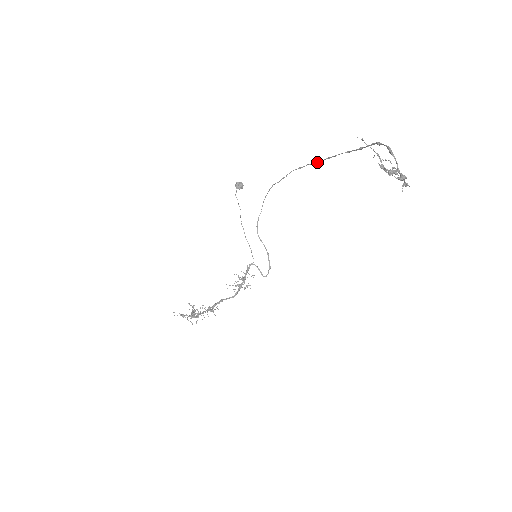
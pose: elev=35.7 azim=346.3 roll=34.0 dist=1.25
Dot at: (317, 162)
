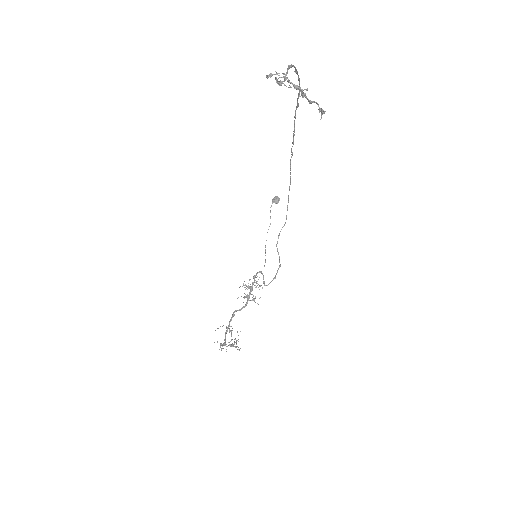
Dot at: (293, 135)
